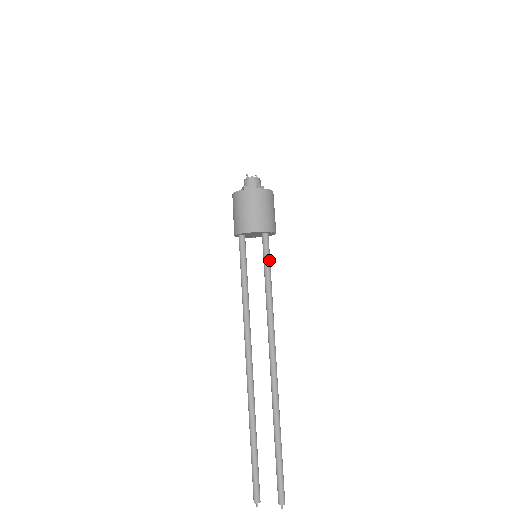
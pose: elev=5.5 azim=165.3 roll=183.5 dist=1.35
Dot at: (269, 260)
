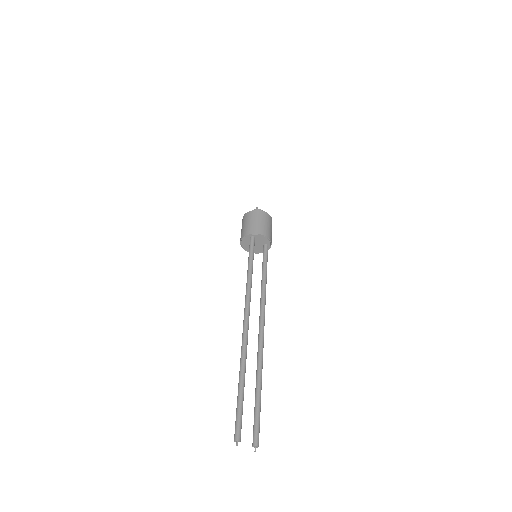
Dot at: occluded
